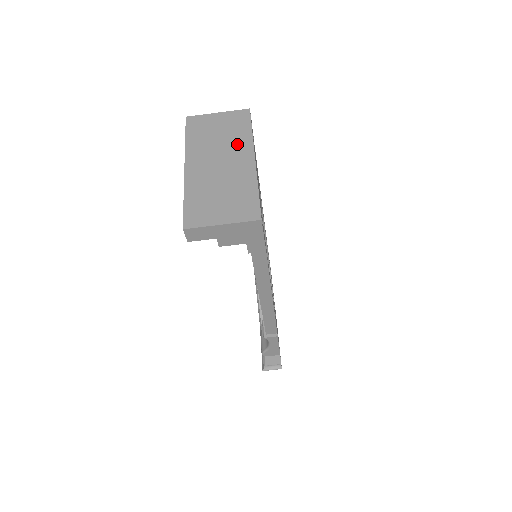
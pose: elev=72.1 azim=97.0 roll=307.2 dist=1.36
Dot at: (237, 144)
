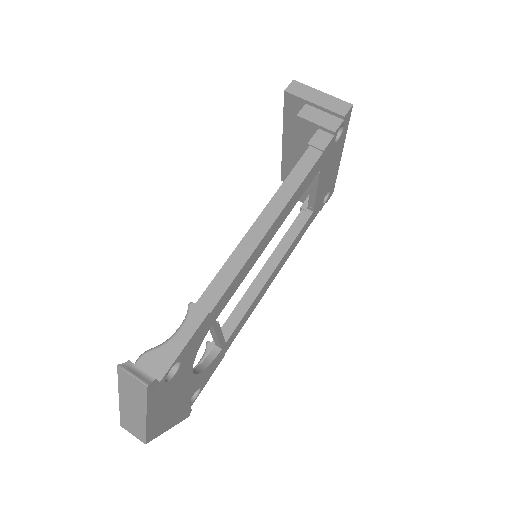
Dot at: occluded
